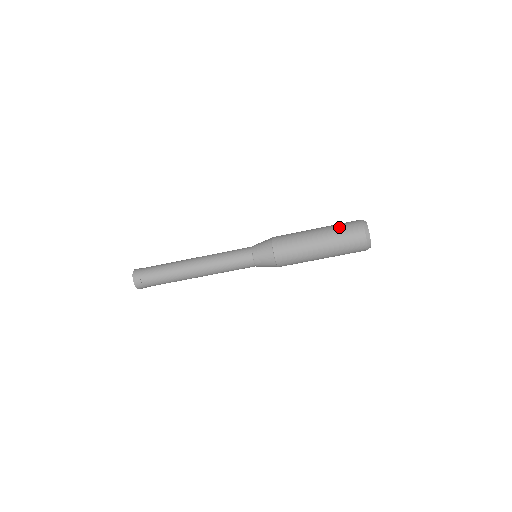
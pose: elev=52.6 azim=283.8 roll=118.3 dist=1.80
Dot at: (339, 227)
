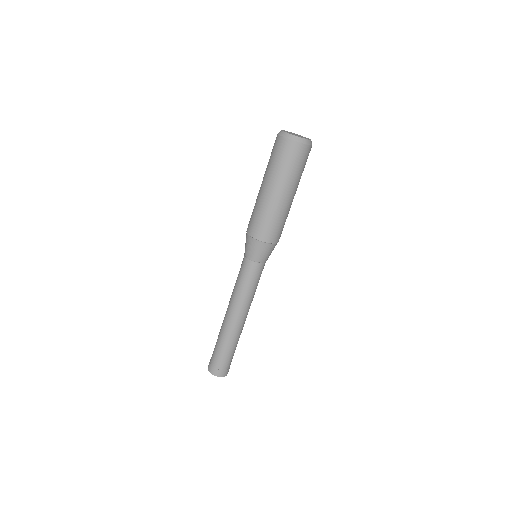
Dot at: (270, 161)
